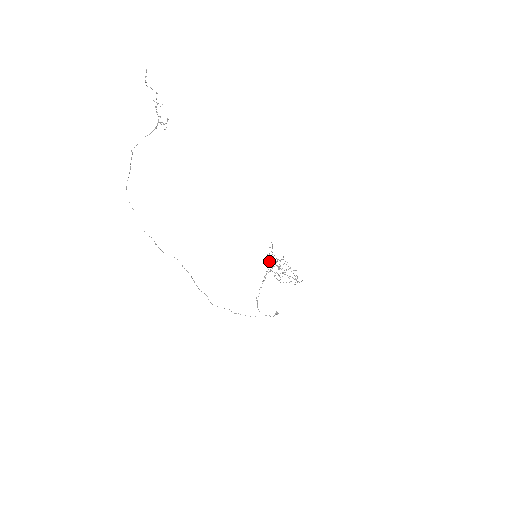
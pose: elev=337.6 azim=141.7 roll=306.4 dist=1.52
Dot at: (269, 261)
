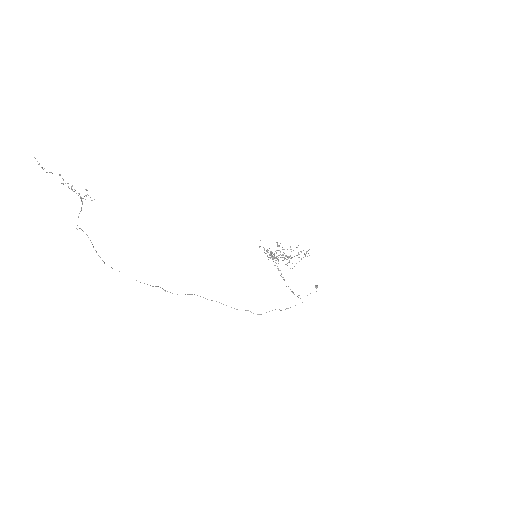
Dot at: occluded
